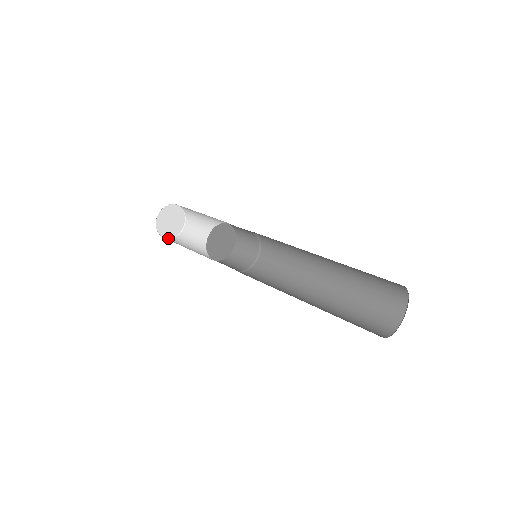
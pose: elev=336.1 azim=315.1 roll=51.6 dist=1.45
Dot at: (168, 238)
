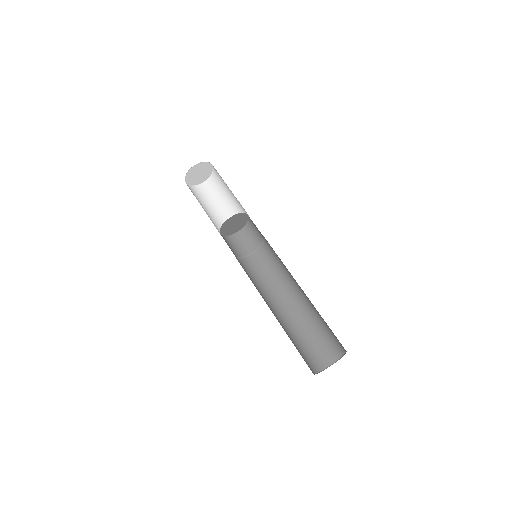
Dot at: (205, 181)
